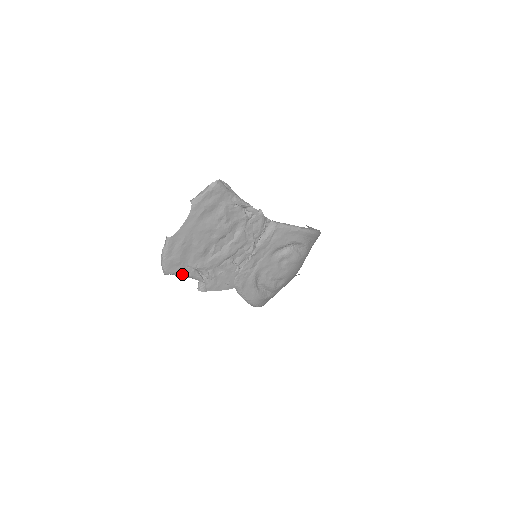
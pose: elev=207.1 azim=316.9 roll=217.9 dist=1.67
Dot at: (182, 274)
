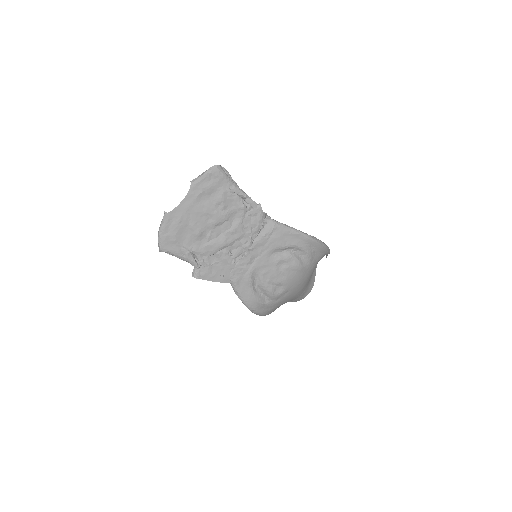
Dot at: (177, 254)
